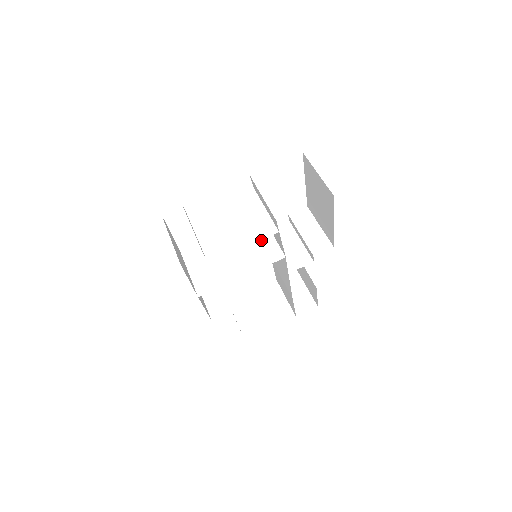
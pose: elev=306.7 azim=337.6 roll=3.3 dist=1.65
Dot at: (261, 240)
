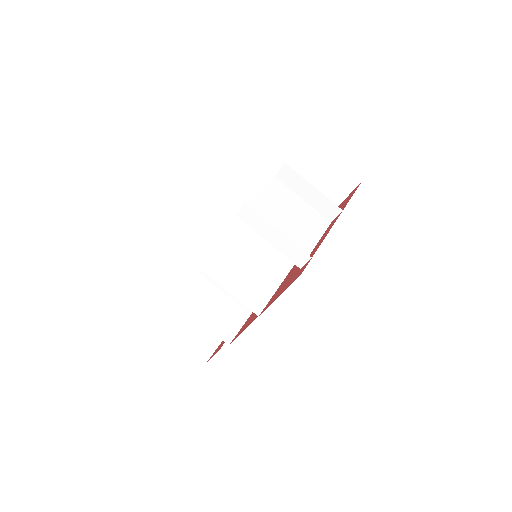
Dot at: occluded
